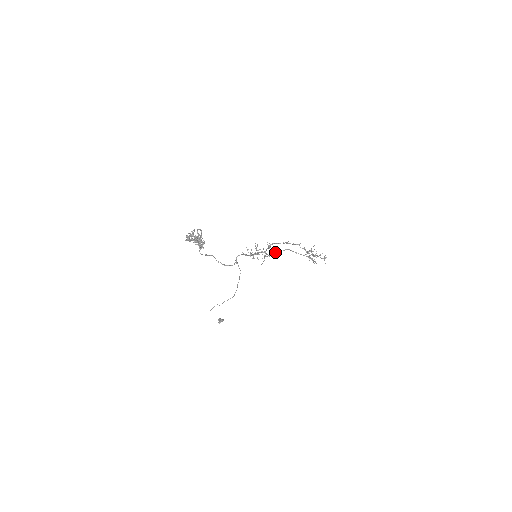
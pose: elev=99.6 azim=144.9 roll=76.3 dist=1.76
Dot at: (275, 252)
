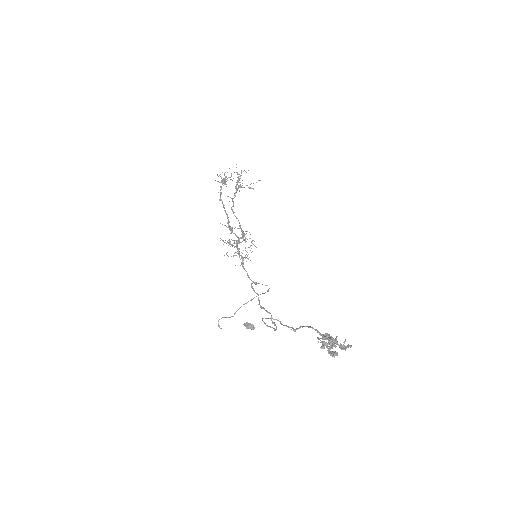
Dot at: (240, 226)
